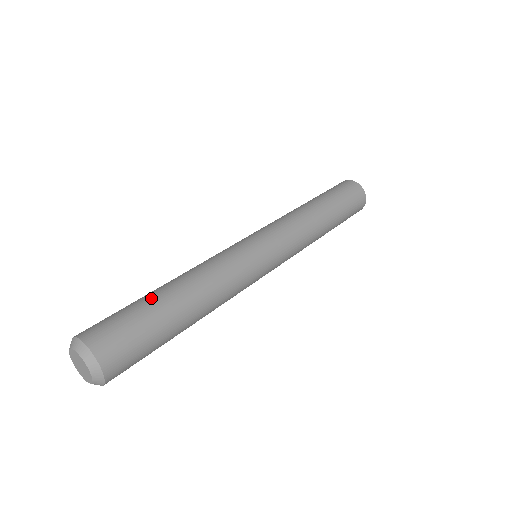
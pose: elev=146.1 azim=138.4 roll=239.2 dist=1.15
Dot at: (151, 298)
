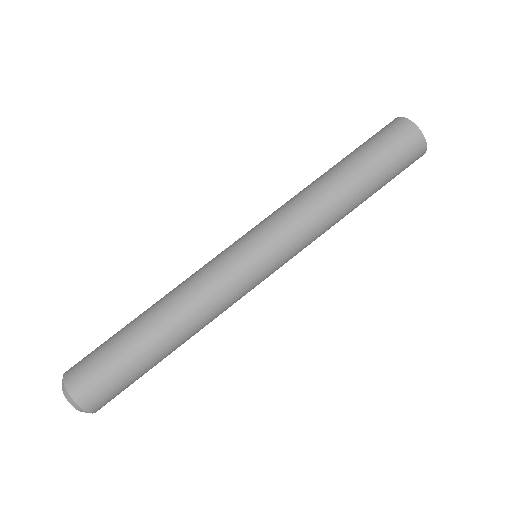
Dot at: (145, 360)
